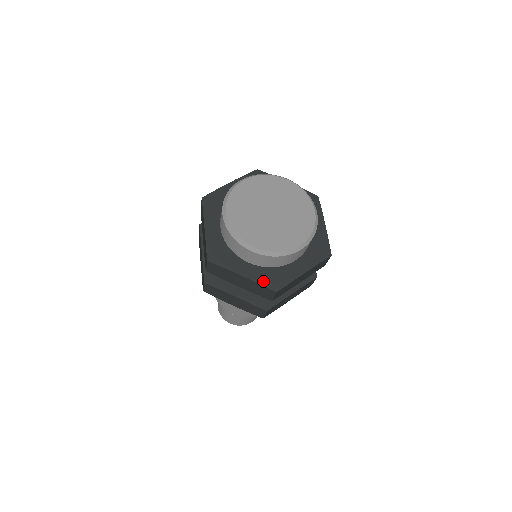
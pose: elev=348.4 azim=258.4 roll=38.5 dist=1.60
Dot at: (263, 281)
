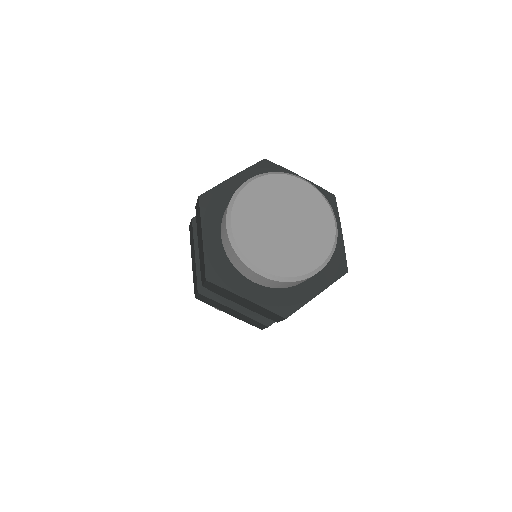
Dot at: (271, 306)
